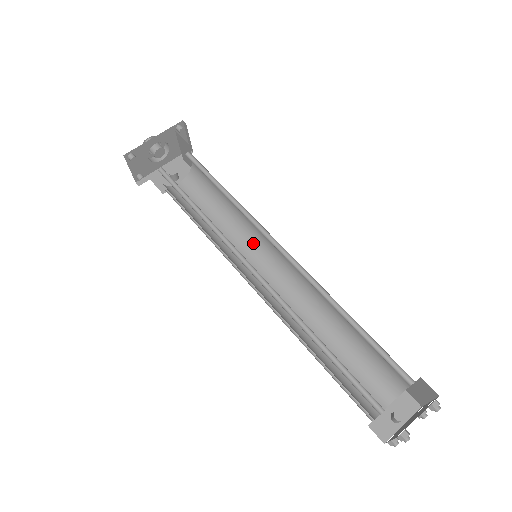
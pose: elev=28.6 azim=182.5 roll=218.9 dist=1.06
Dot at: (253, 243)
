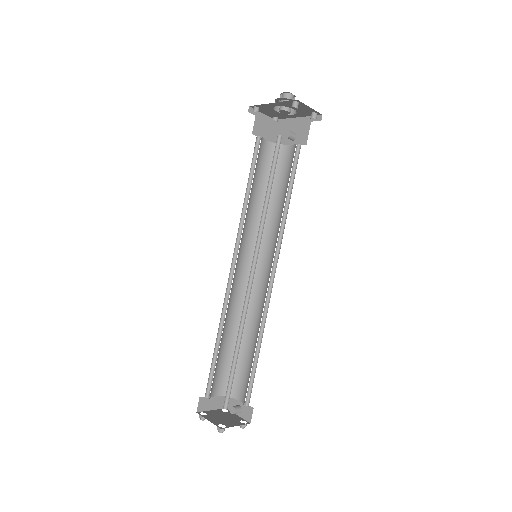
Dot at: (276, 242)
